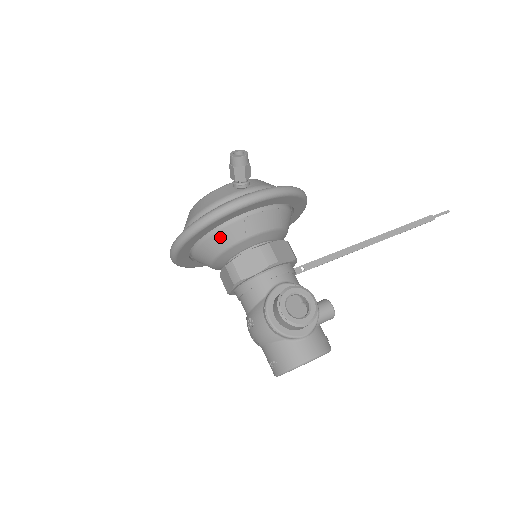
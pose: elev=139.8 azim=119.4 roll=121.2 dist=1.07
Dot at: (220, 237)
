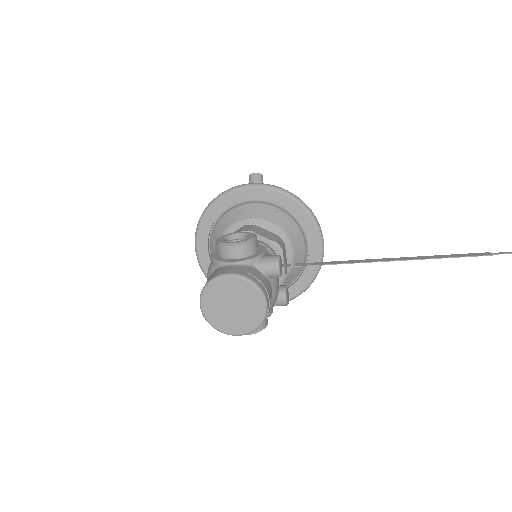
Dot at: (221, 223)
